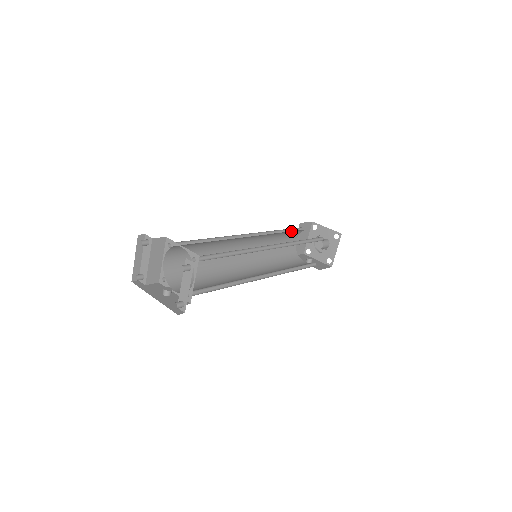
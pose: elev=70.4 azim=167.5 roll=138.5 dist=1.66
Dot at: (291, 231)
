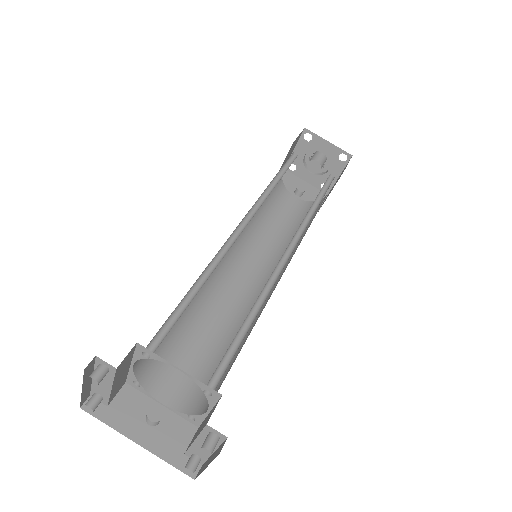
Dot at: occluded
